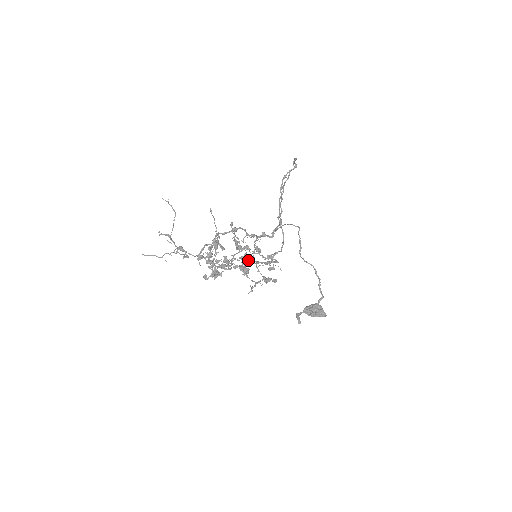
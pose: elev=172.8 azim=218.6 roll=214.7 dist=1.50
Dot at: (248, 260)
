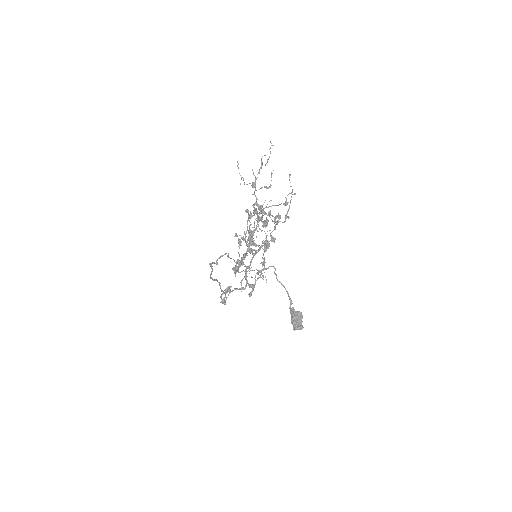
Dot at: (268, 243)
